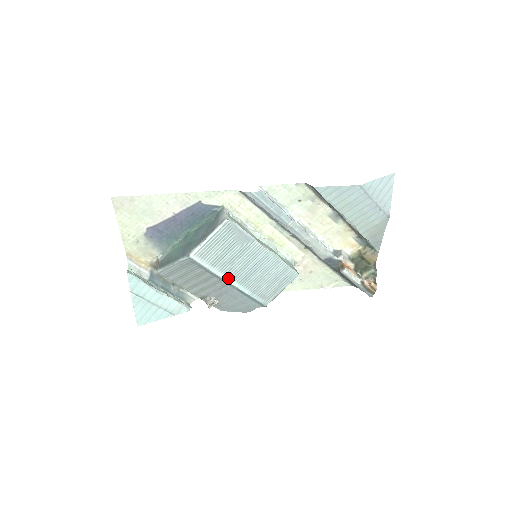
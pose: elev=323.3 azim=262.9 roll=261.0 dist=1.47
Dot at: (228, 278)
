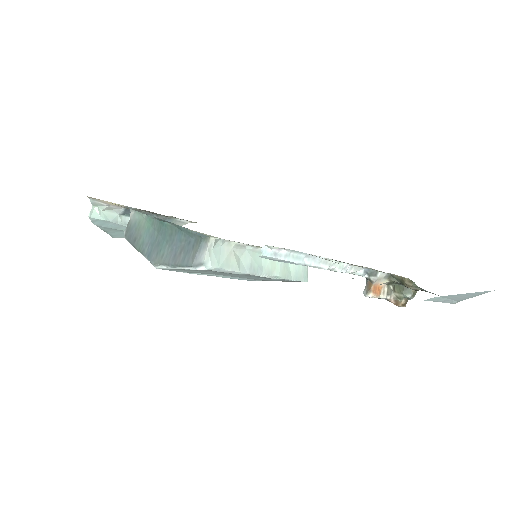
Dot at: (209, 274)
